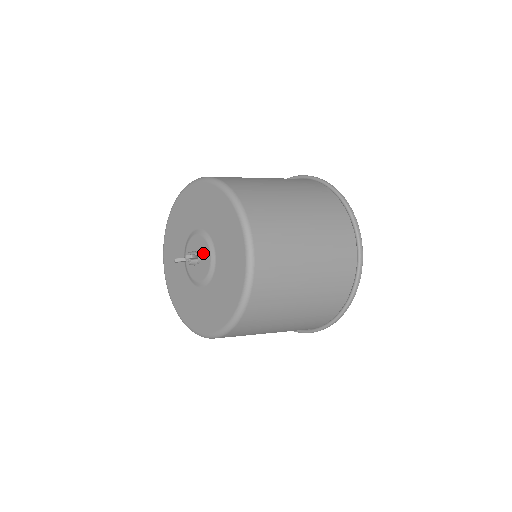
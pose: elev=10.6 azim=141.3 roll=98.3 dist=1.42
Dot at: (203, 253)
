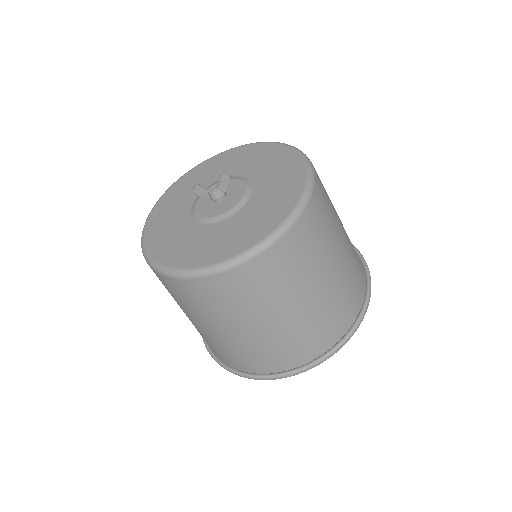
Dot at: (232, 190)
